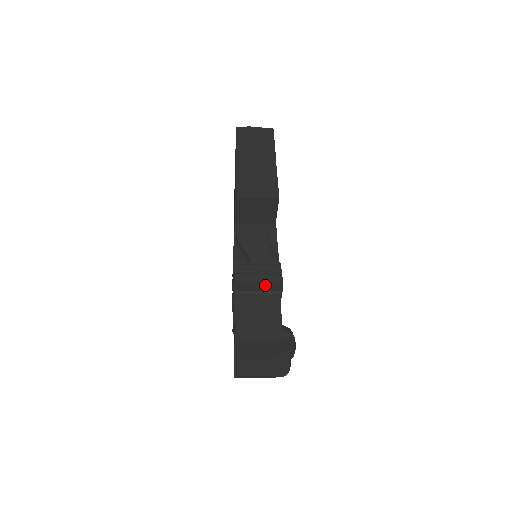
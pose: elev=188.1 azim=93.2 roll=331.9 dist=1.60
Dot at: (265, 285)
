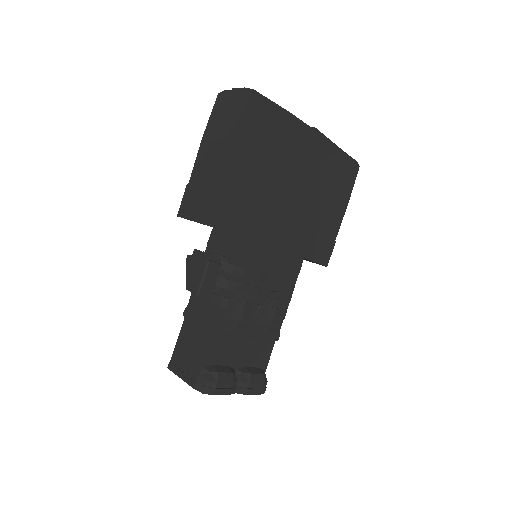
Dot at: (205, 317)
